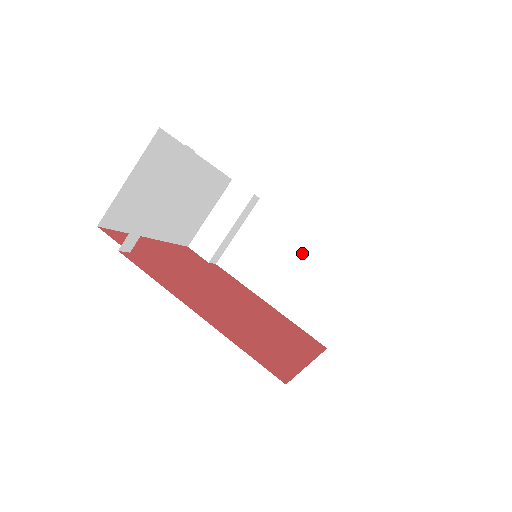
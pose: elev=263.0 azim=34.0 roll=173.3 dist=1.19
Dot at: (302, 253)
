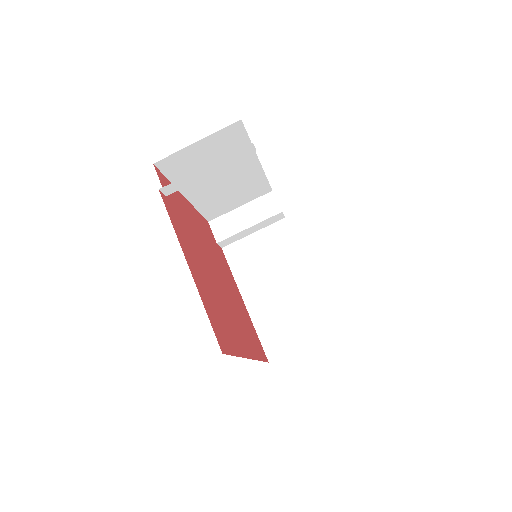
Dot at: (293, 278)
